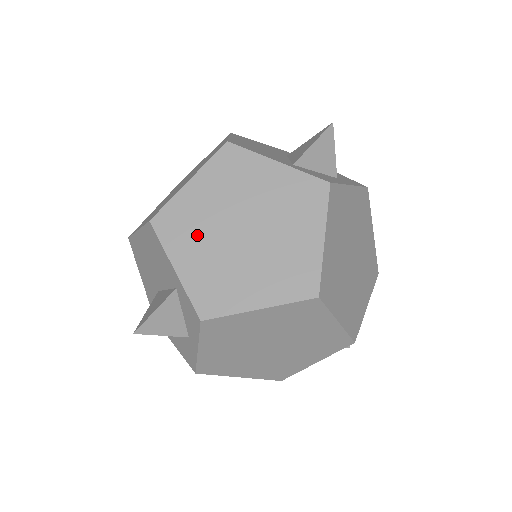
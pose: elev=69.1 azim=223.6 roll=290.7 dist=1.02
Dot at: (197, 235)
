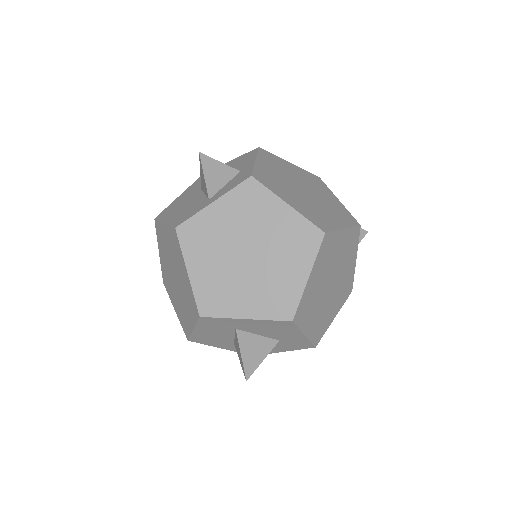
Dot at: (278, 169)
